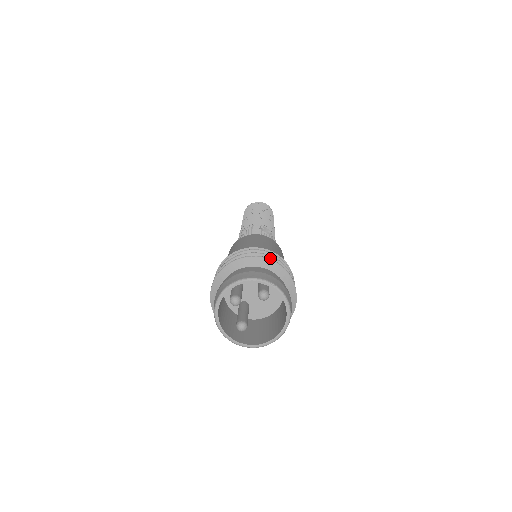
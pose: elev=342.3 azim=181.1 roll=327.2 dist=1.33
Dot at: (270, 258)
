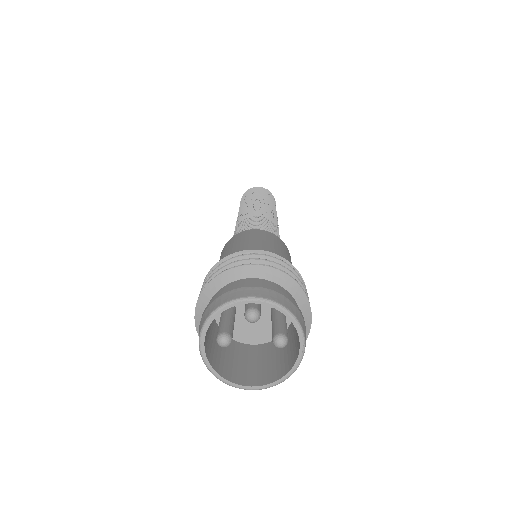
Dot at: occluded
